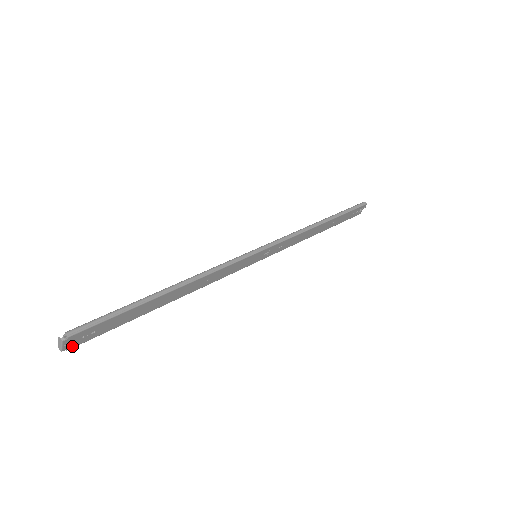
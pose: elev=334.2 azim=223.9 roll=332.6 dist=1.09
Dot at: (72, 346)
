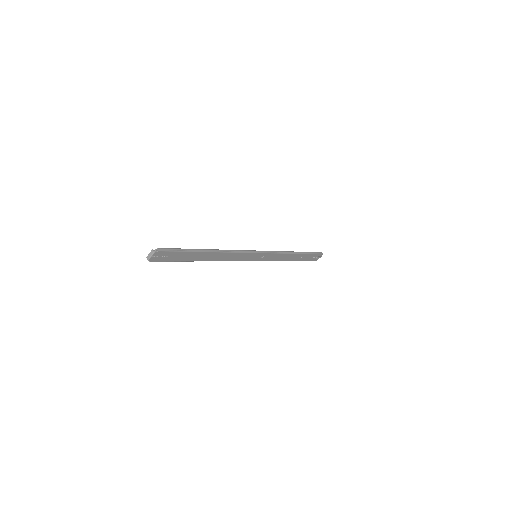
Dot at: (154, 260)
